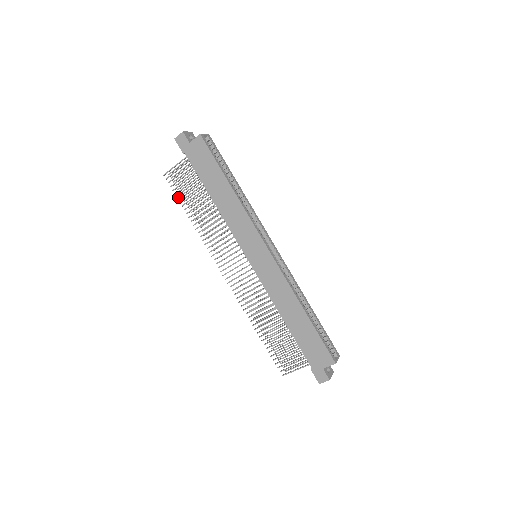
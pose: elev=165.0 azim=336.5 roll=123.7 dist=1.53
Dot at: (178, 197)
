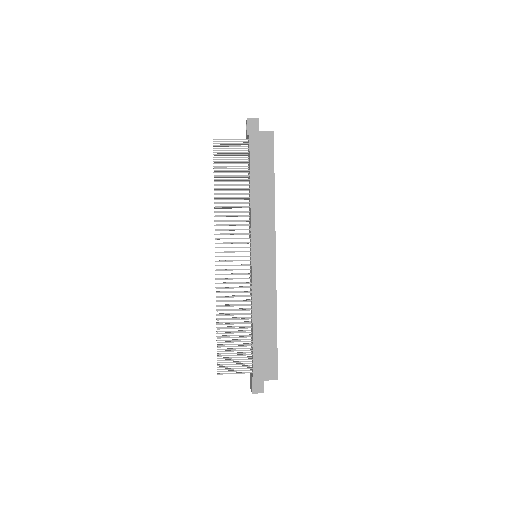
Dot at: (216, 166)
